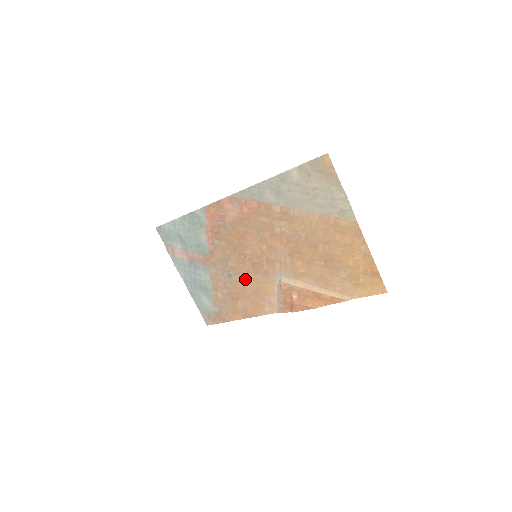
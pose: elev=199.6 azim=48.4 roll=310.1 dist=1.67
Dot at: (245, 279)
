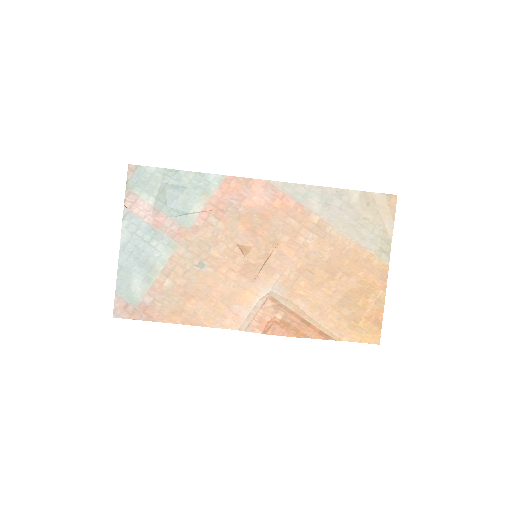
Dot at: (221, 276)
